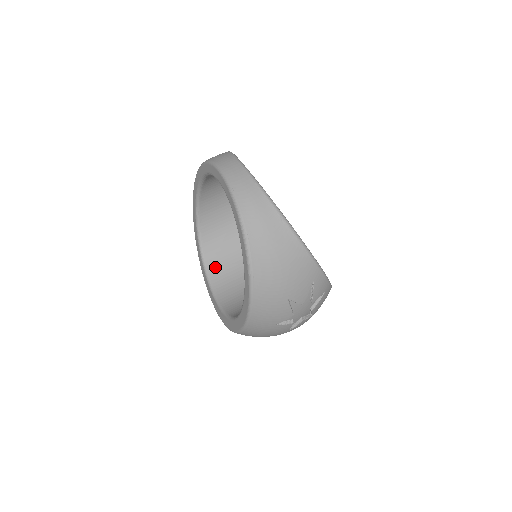
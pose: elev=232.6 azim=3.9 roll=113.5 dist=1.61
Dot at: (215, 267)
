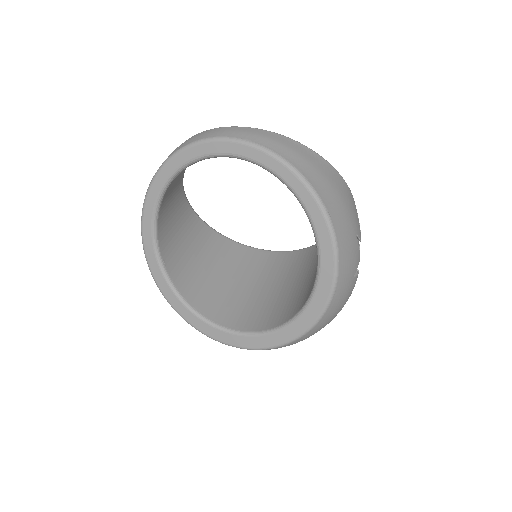
Dot at: (209, 308)
